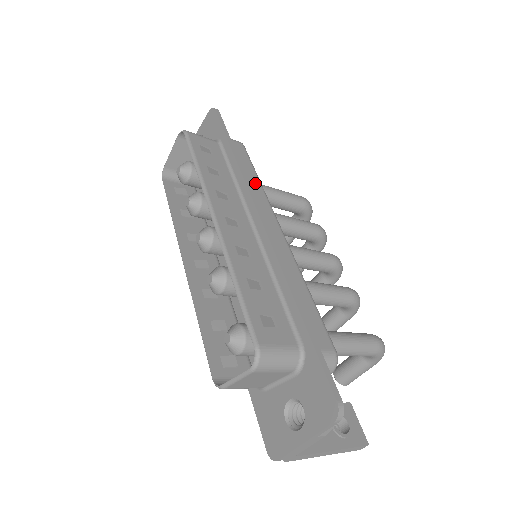
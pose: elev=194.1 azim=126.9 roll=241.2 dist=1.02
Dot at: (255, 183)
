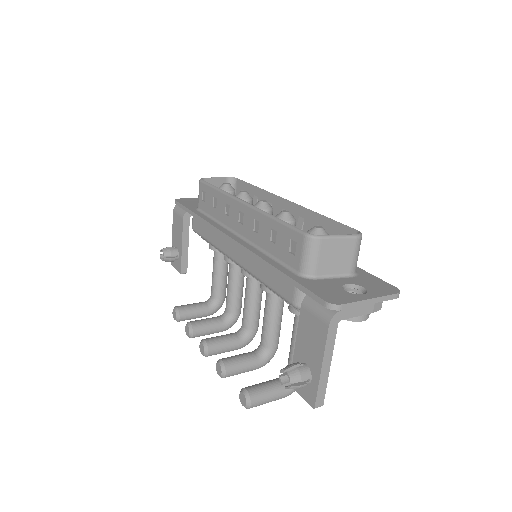
Dot at: occluded
